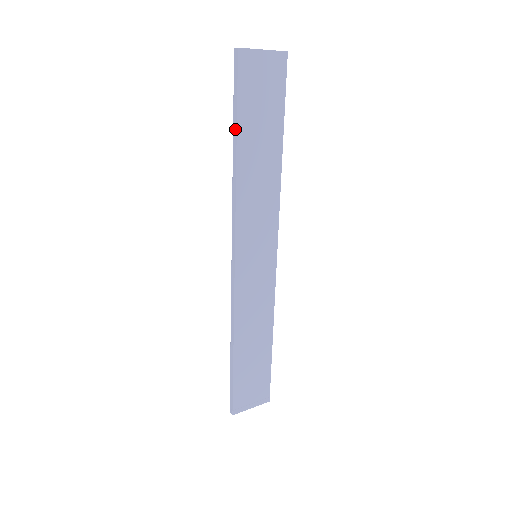
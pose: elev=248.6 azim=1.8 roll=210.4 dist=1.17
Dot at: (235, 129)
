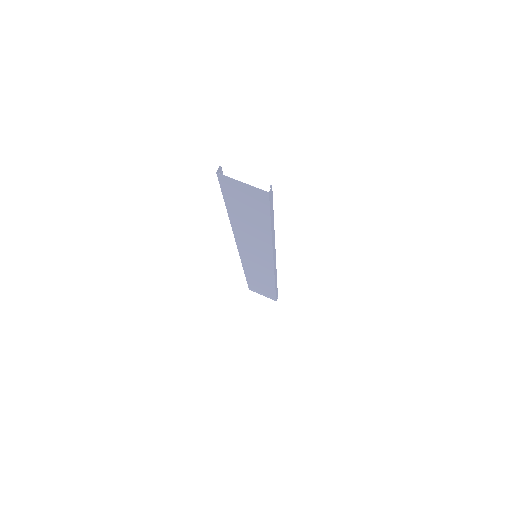
Dot at: (226, 203)
